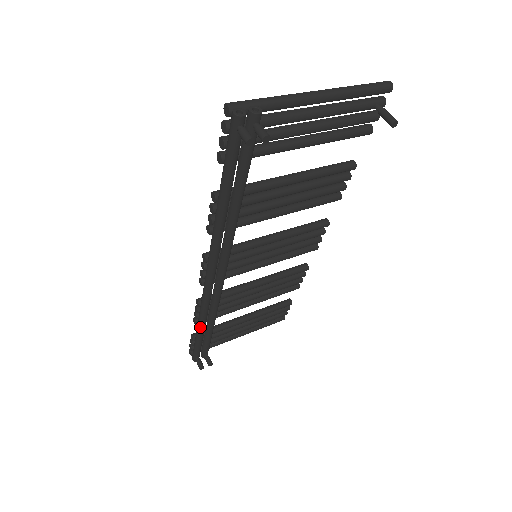
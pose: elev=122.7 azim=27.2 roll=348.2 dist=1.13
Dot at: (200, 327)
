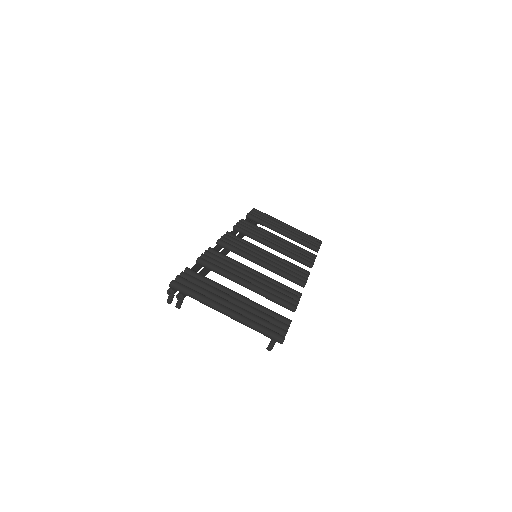
Dot at: occluded
